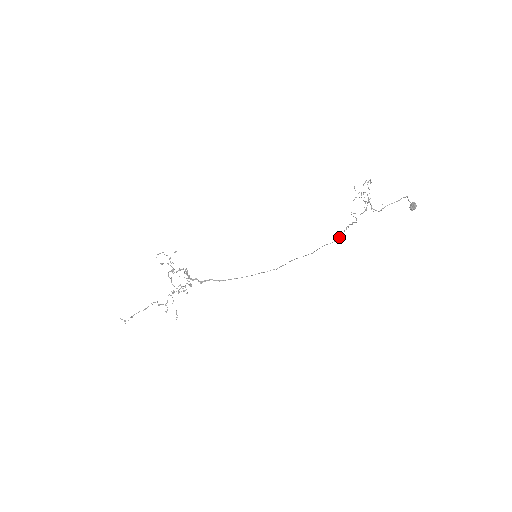
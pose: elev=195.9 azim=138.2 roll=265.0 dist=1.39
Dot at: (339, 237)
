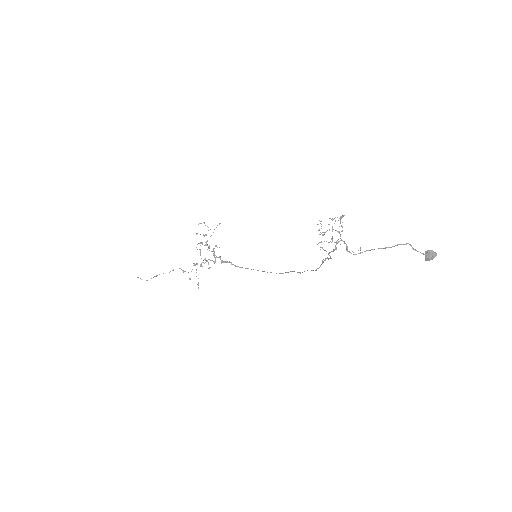
Dot at: (319, 267)
